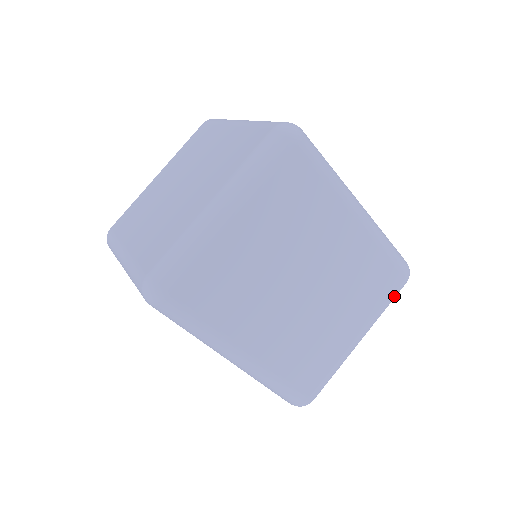
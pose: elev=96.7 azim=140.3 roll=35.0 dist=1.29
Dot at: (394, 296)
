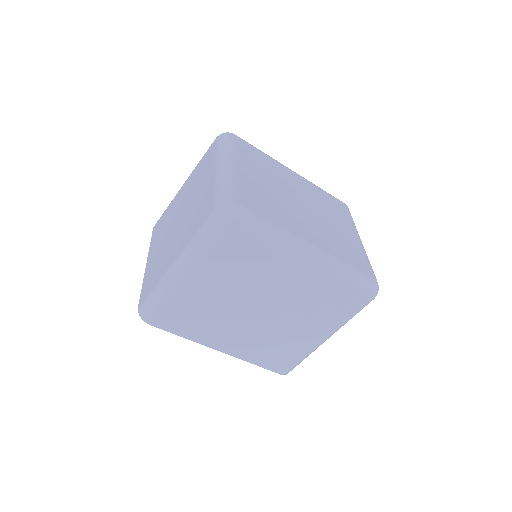
Dot at: (351, 216)
